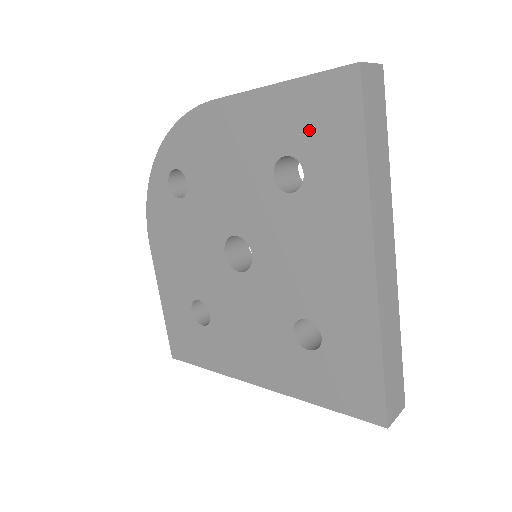
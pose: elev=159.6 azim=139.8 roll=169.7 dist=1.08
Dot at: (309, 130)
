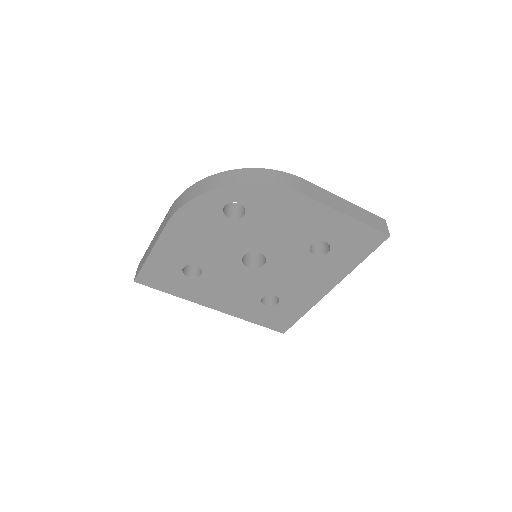
Dot at: (347, 241)
